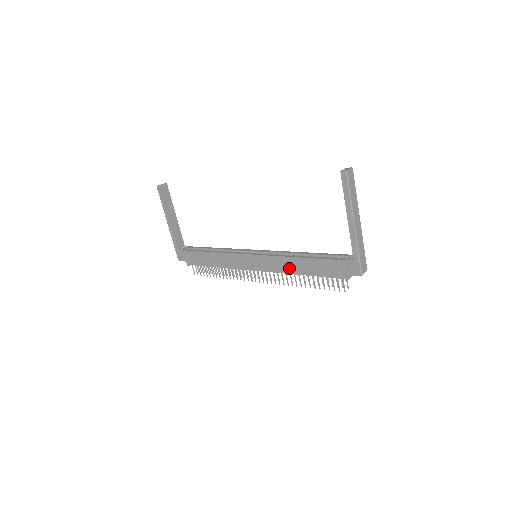
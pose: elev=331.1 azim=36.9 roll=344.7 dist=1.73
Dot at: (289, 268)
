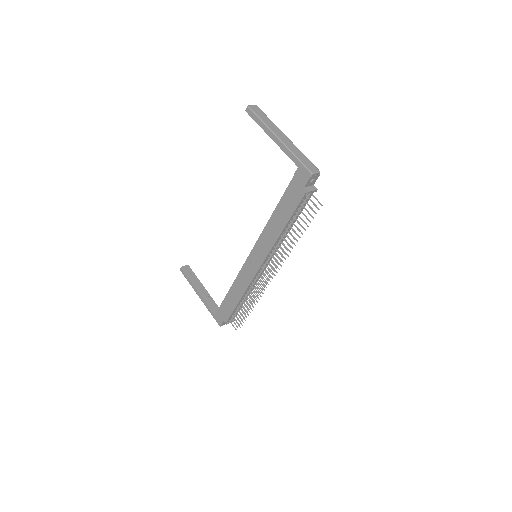
Dot at: (273, 234)
